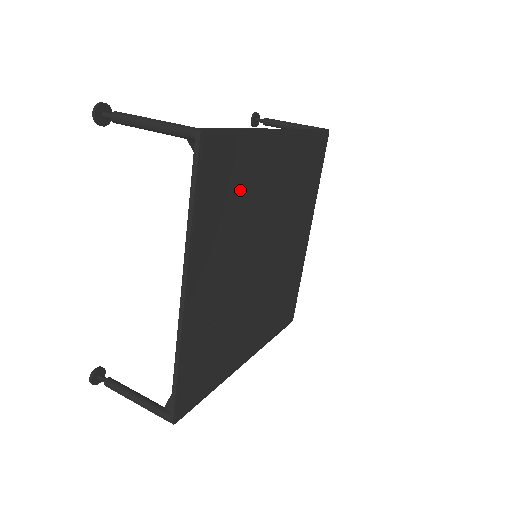
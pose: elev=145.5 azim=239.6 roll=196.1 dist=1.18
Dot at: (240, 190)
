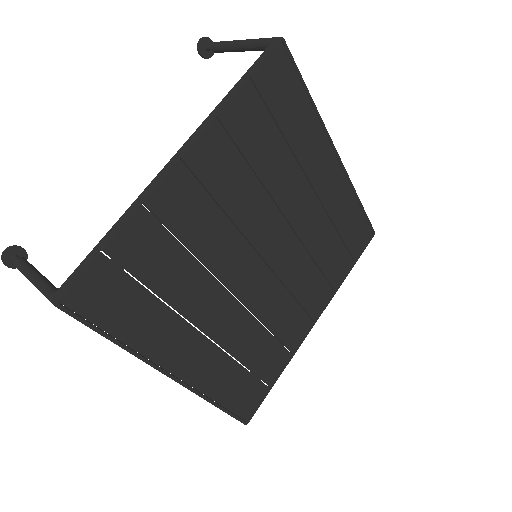
Dot at: (281, 144)
